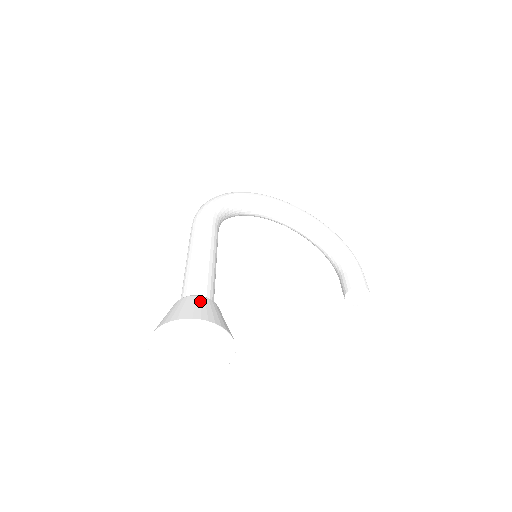
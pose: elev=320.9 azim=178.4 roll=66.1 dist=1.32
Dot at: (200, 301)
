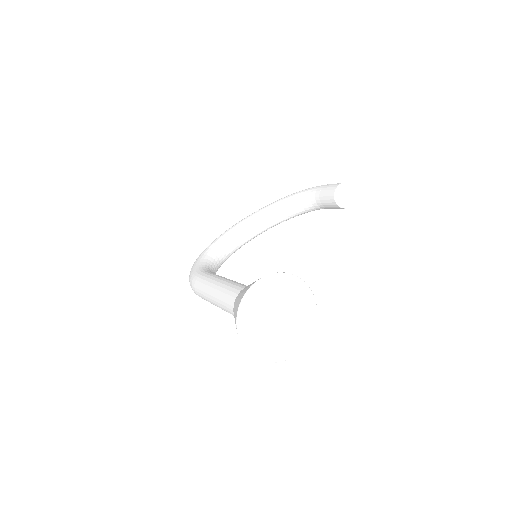
Dot at: (243, 290)
